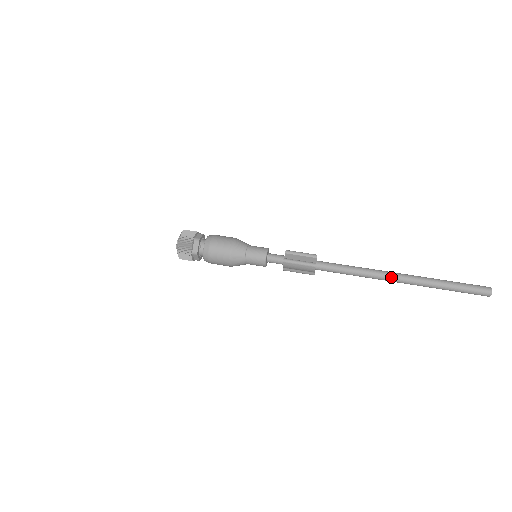
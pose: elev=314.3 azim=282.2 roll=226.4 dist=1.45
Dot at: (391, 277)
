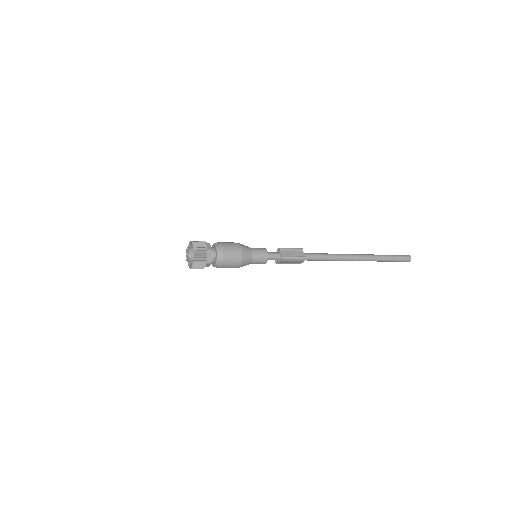
Dot at: (354, 258)
